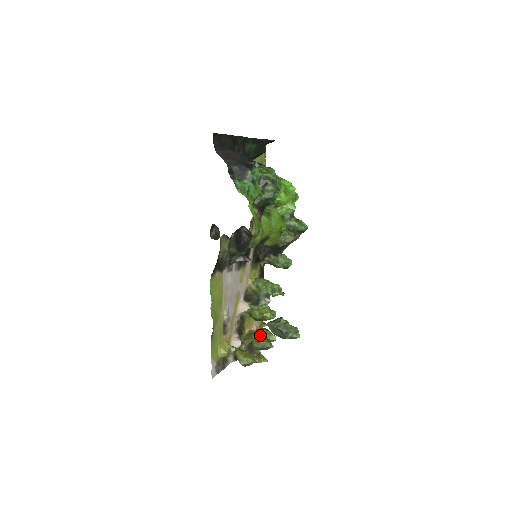
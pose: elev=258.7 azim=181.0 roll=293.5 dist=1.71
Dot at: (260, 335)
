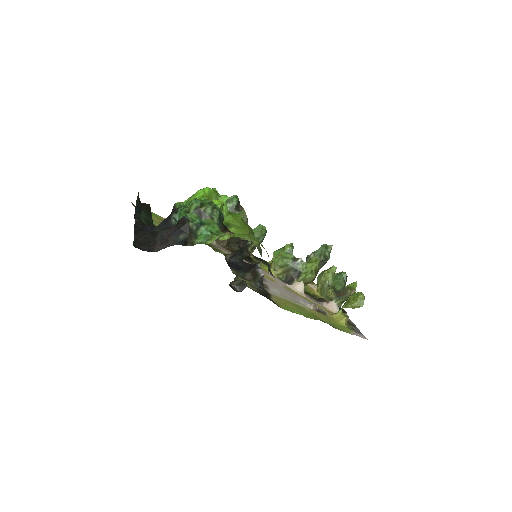
Dot at: (327, 281)
